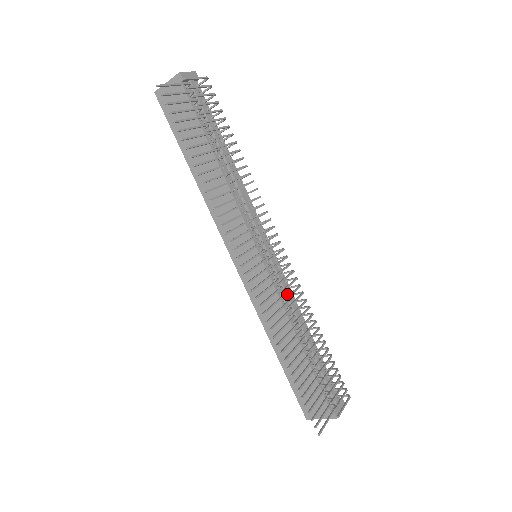
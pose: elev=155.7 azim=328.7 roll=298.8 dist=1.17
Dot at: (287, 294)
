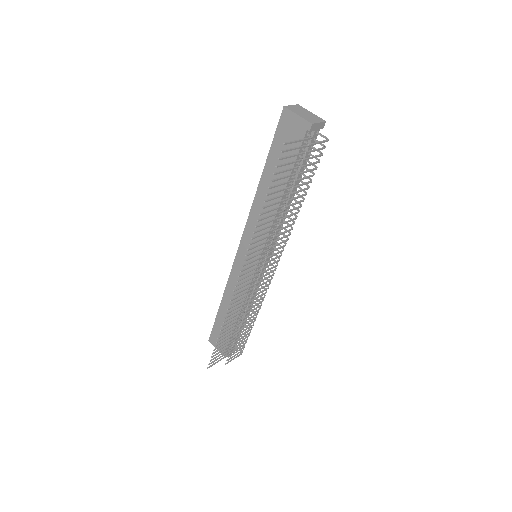
Dot at: (255, 289)
